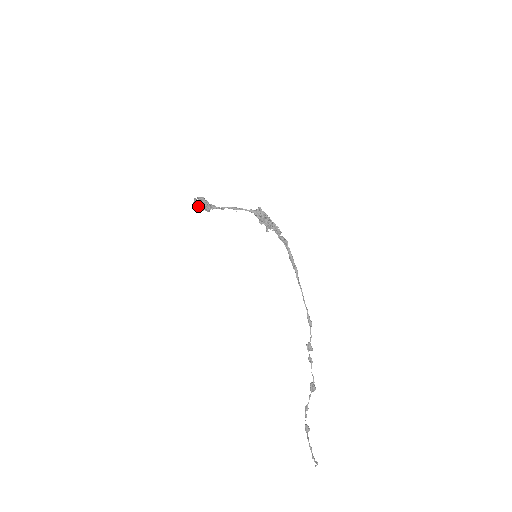
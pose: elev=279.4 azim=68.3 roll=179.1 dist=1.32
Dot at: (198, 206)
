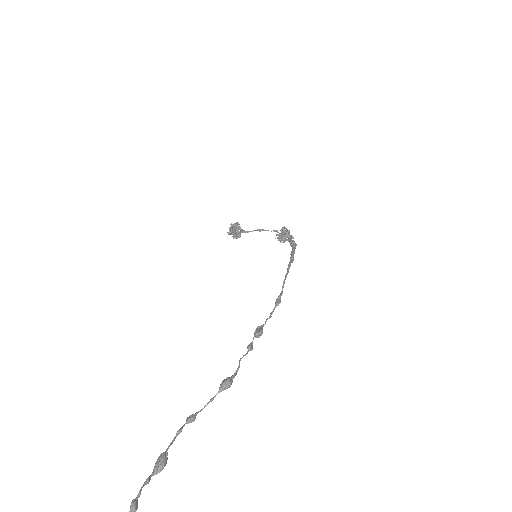
Dot at: (230, 227)
